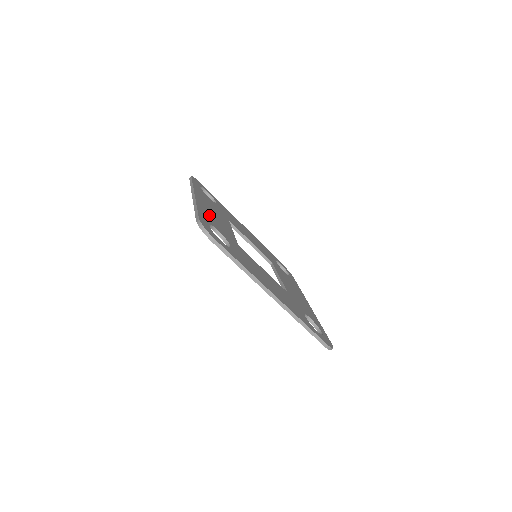
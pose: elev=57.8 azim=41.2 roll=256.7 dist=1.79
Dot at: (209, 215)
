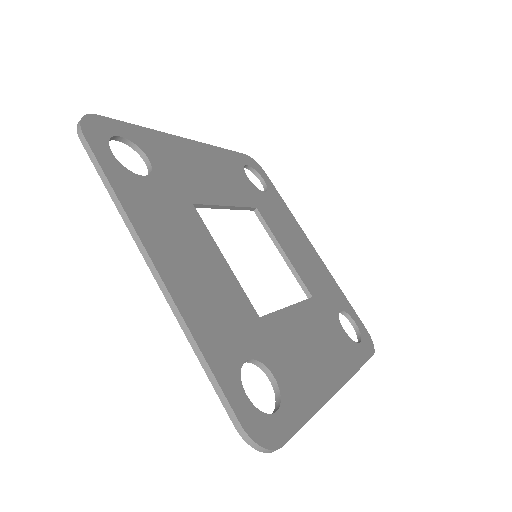
Dot at: (171, 152)
